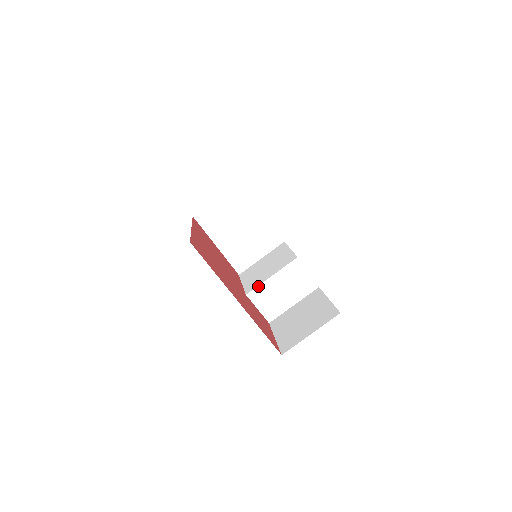
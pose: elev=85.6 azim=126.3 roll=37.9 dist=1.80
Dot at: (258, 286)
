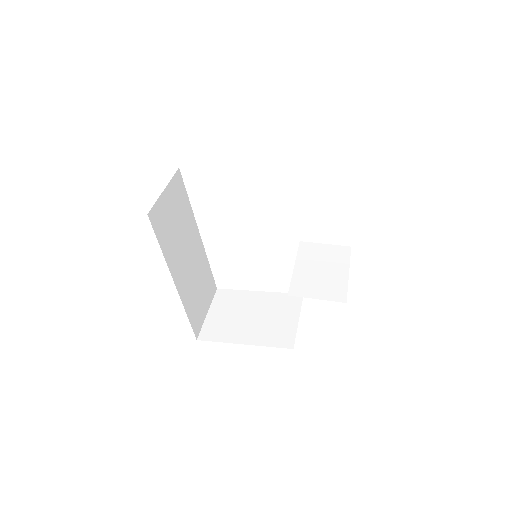
Dot at: (291, 282)
